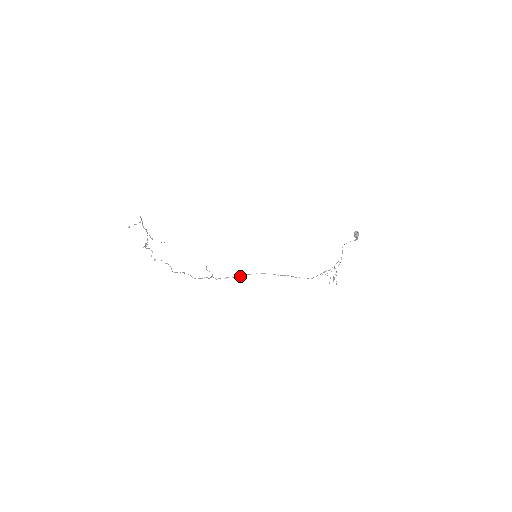
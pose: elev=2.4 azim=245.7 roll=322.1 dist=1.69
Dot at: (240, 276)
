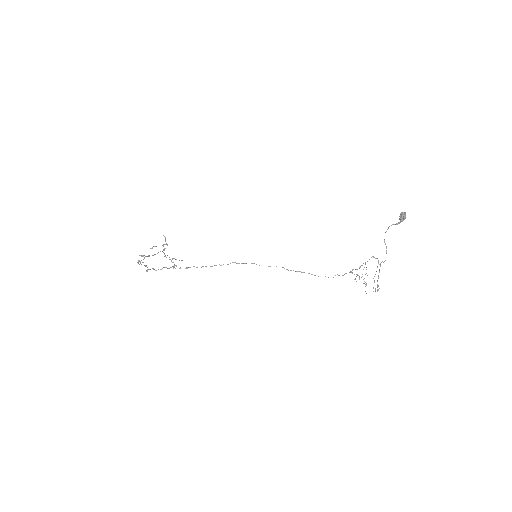
Dot at: occluded
